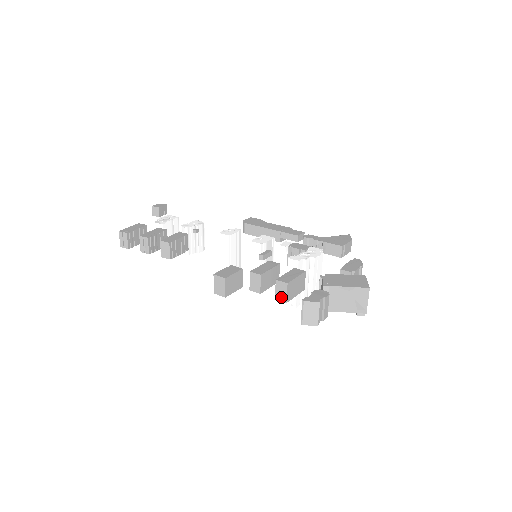
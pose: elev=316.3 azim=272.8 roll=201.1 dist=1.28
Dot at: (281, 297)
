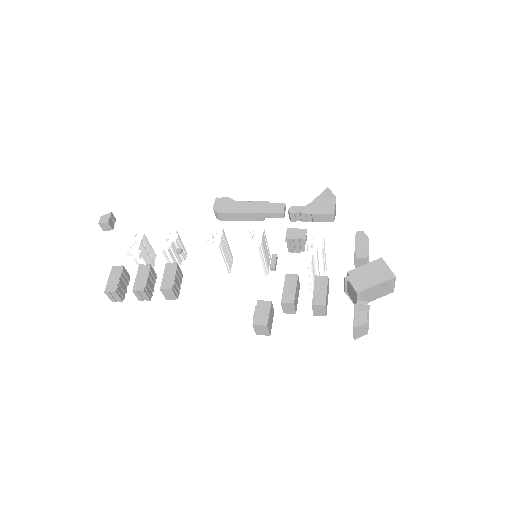
Dot at: (320, 314)
